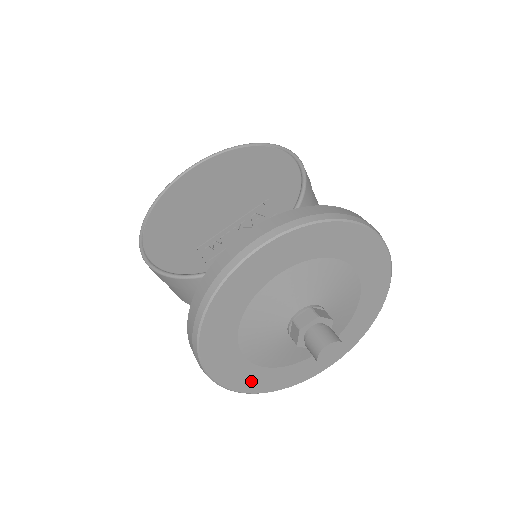
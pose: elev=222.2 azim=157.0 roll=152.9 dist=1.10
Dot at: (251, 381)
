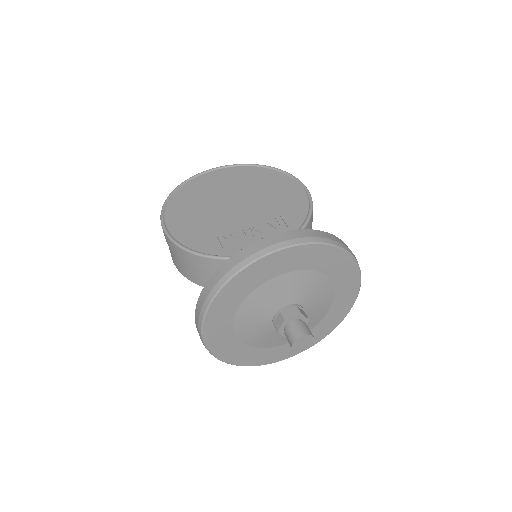
Dot at: (228, 351)
